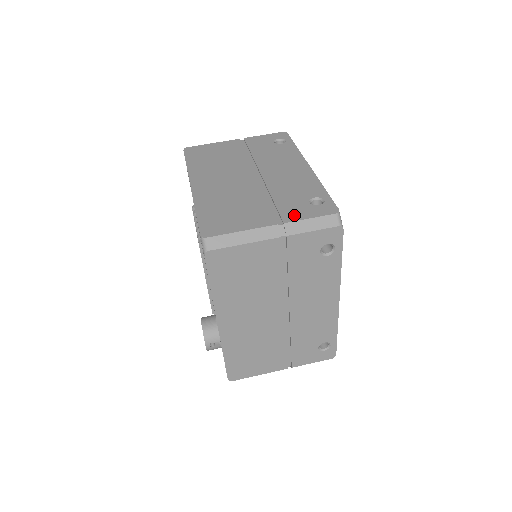
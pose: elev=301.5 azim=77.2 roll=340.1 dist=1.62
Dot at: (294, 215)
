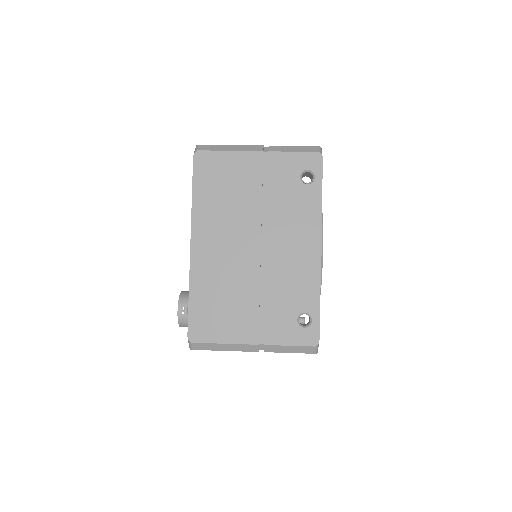
Dot at: occluded
